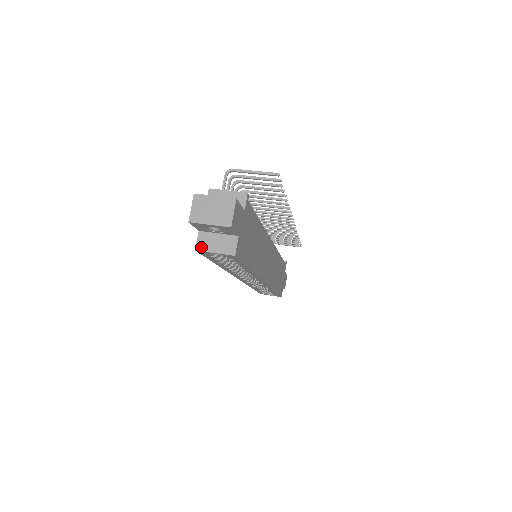
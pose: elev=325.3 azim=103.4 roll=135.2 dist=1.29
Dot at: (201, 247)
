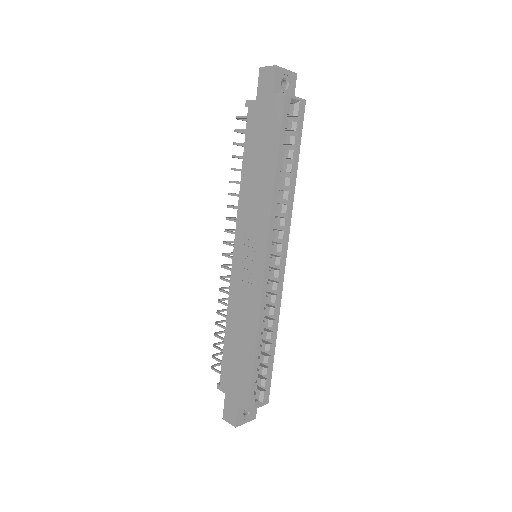
Dot at: (285, 94)
